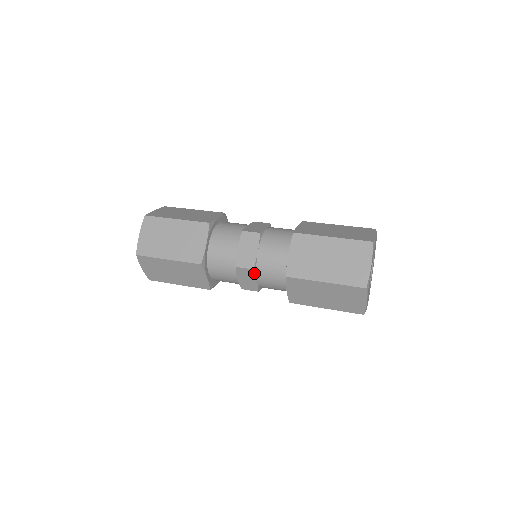
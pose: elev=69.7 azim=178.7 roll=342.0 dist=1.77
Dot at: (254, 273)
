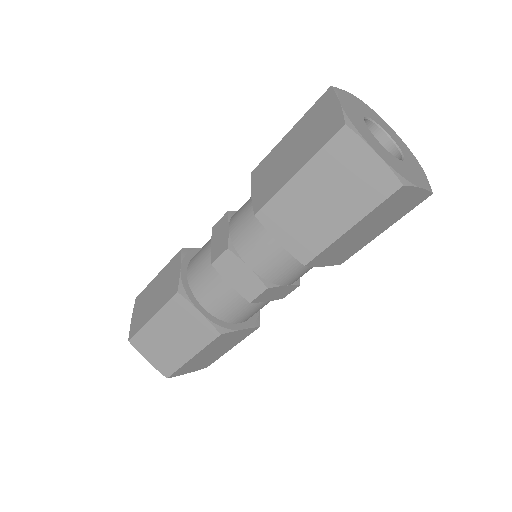
Dot at: (273, 288)
